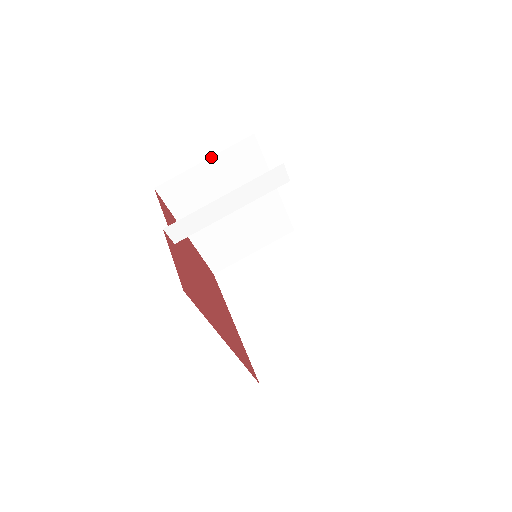
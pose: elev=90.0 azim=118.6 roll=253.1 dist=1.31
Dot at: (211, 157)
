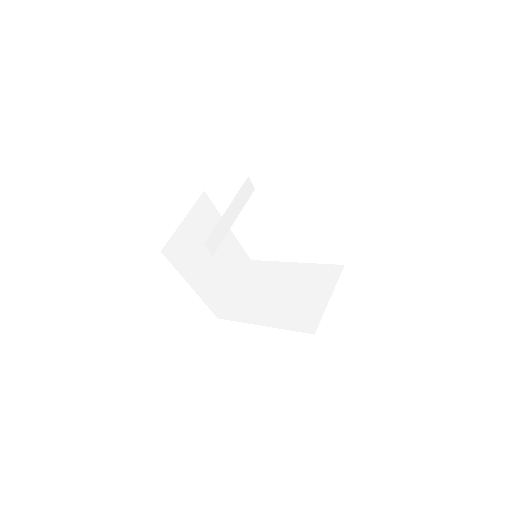
Dot at: (186, 215)
